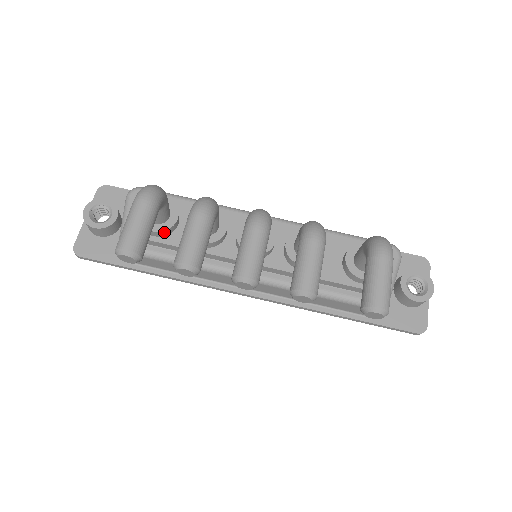
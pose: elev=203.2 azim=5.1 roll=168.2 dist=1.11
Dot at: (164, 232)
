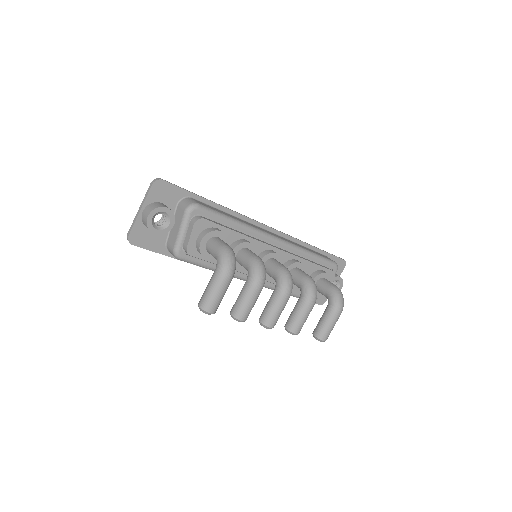
Dot at: (214, 258)
